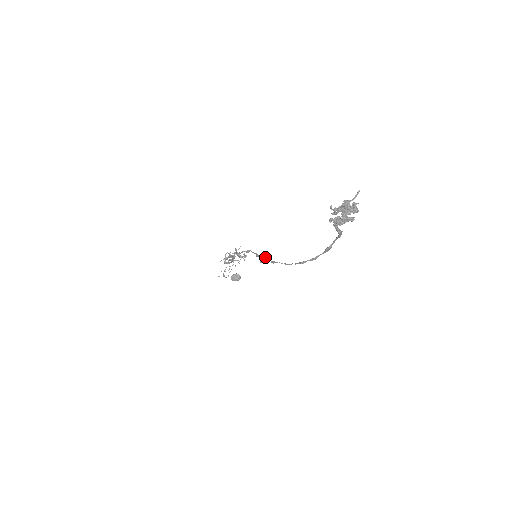
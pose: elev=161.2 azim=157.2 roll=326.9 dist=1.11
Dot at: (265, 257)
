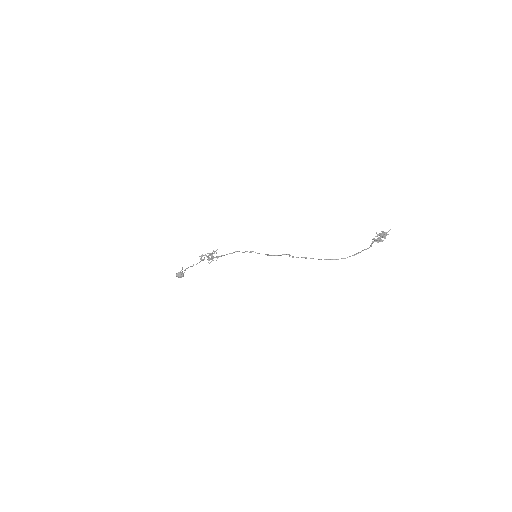
Dot at: (290, 255)
